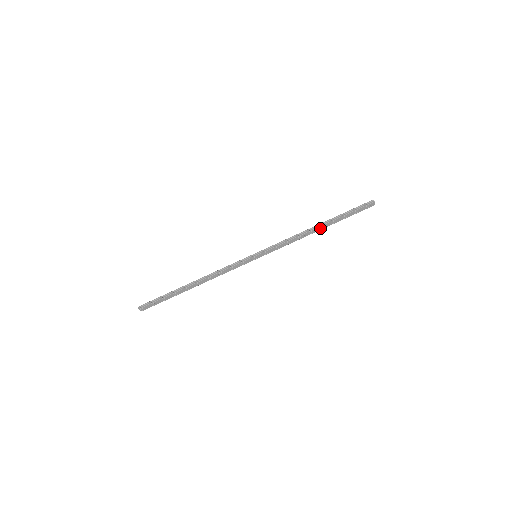
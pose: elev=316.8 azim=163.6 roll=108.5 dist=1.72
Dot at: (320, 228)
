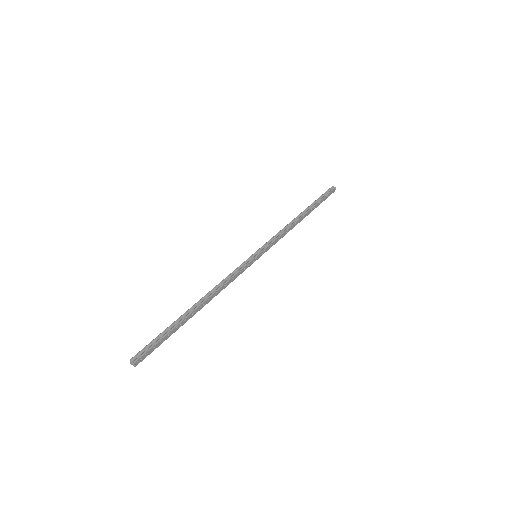
Dot at: (303, 217)
